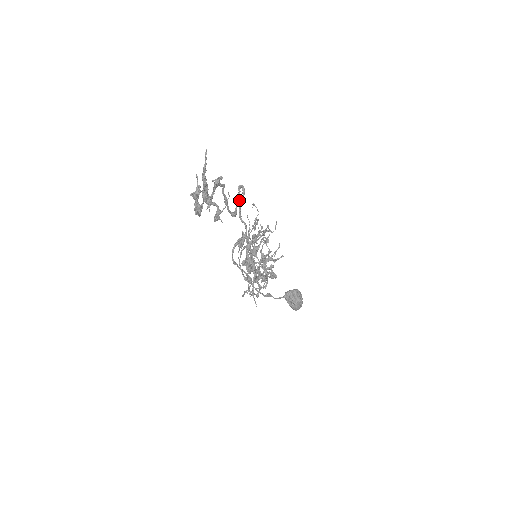
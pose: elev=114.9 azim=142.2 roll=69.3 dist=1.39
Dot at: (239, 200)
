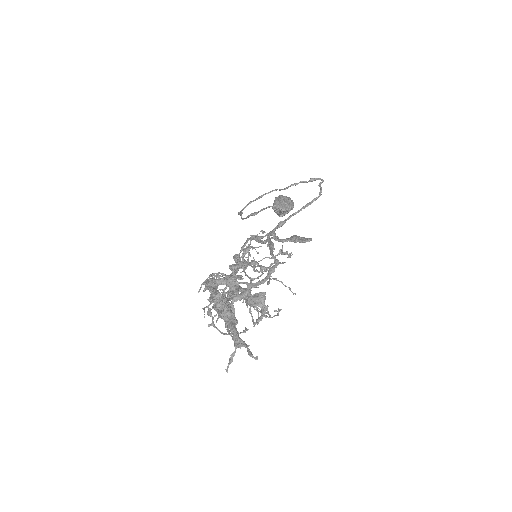
Dot at: (291, 241)
